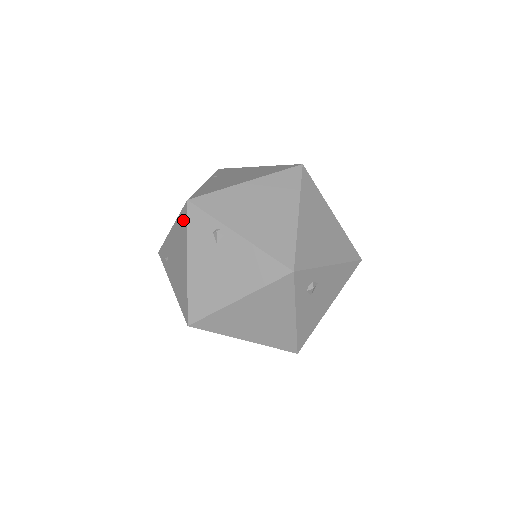
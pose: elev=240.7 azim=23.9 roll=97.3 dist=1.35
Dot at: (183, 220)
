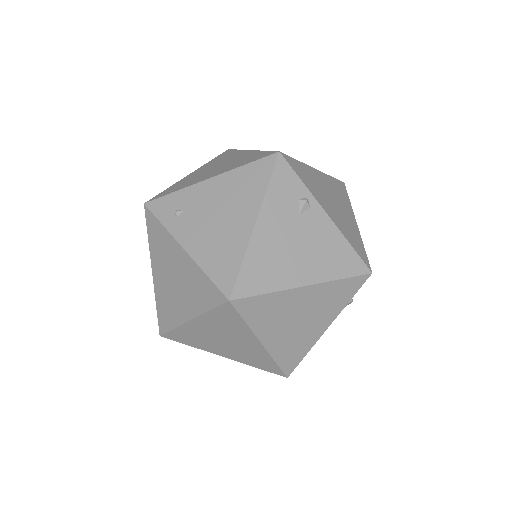
Dot at: (258, 172)
